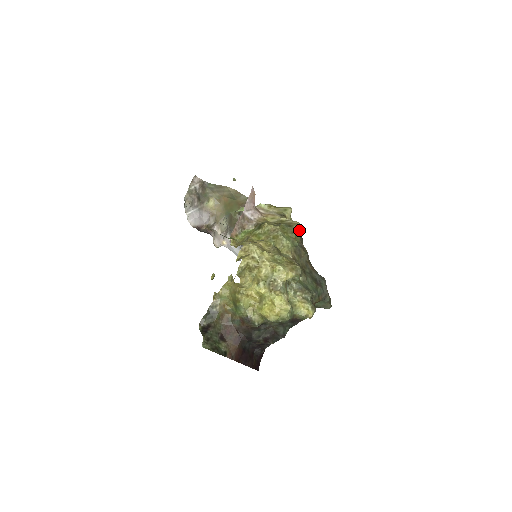
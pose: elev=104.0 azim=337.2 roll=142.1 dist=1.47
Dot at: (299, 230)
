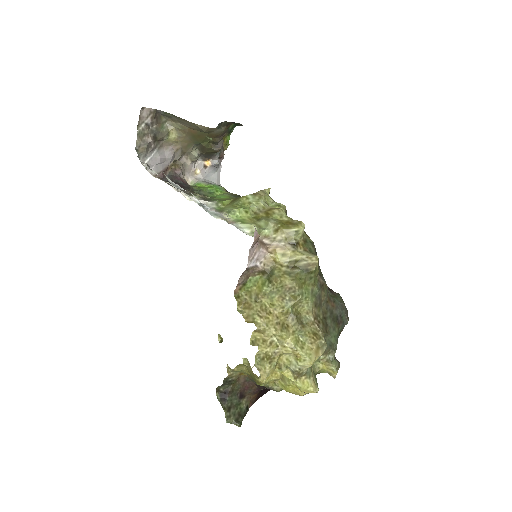
Dot at: (318, 268)
